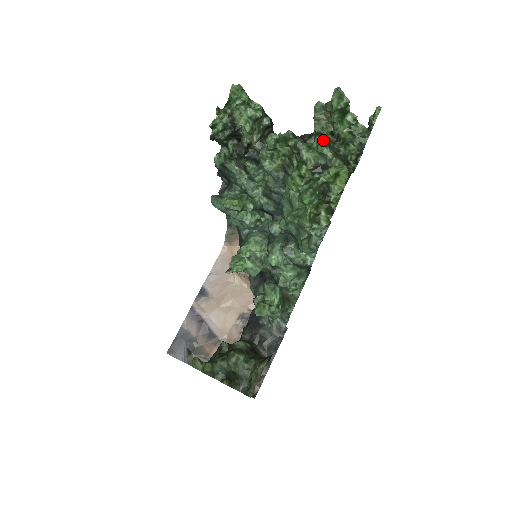
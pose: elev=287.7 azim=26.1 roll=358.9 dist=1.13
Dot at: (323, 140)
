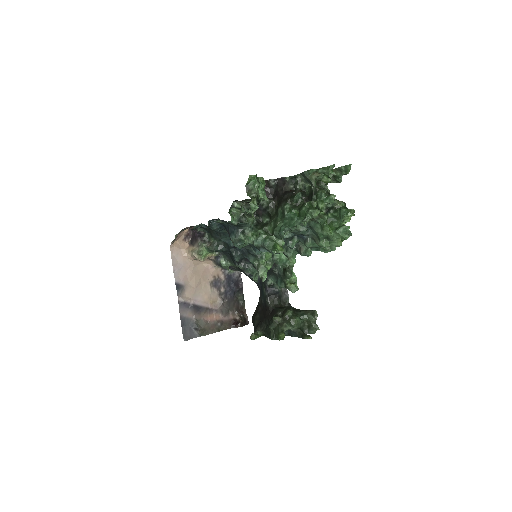
Dot at: occluded
